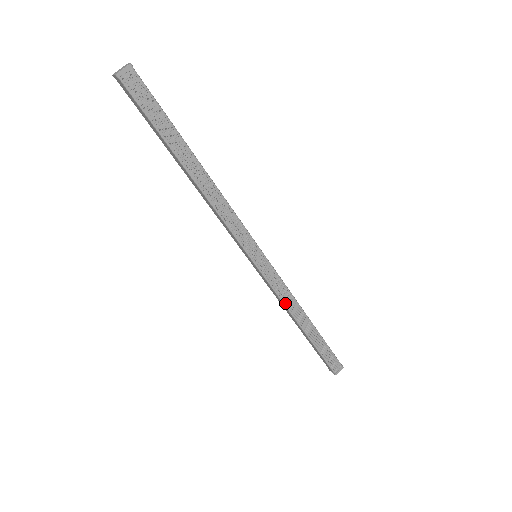
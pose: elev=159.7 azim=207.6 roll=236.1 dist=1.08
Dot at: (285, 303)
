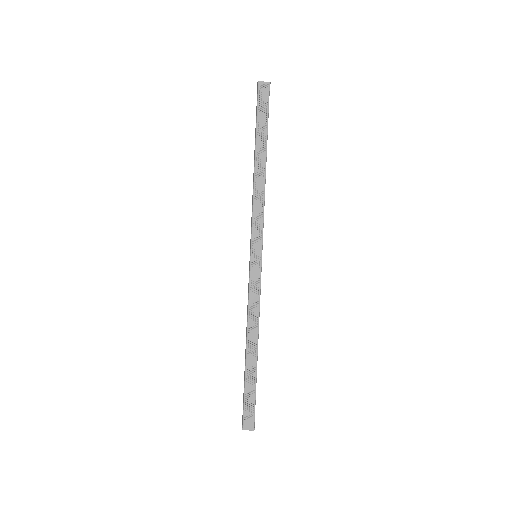
Dot at: (249, 313)
